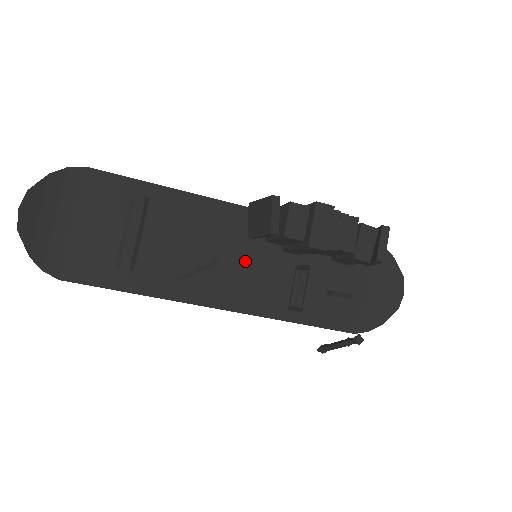
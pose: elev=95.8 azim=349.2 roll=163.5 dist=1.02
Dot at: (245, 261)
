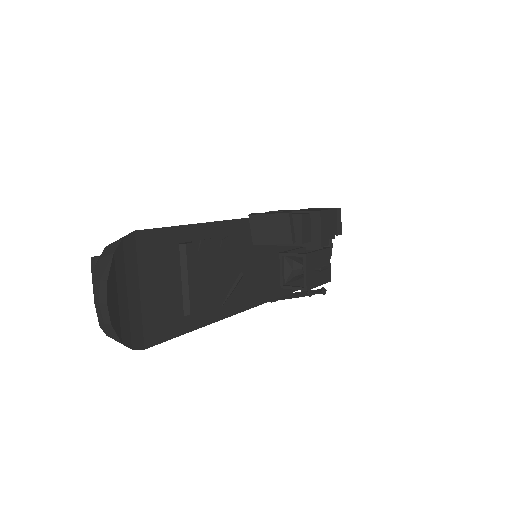
Dot at: (253, 264)
